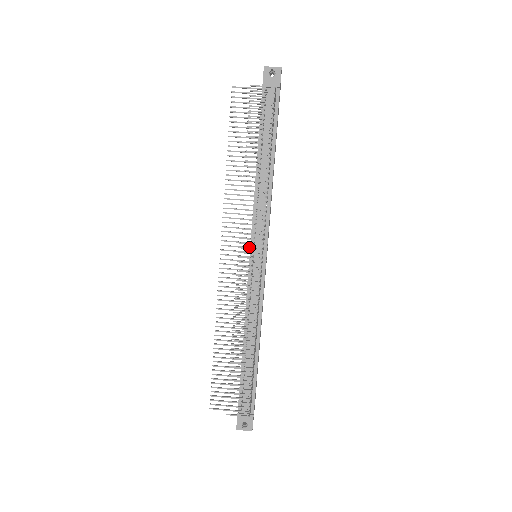
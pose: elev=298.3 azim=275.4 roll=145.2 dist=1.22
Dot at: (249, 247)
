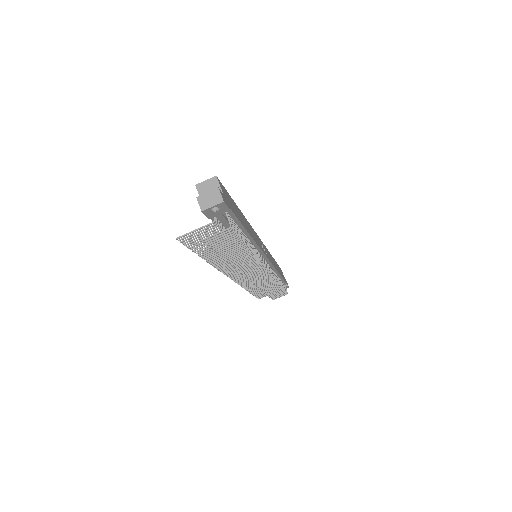
Dot at: occluded
